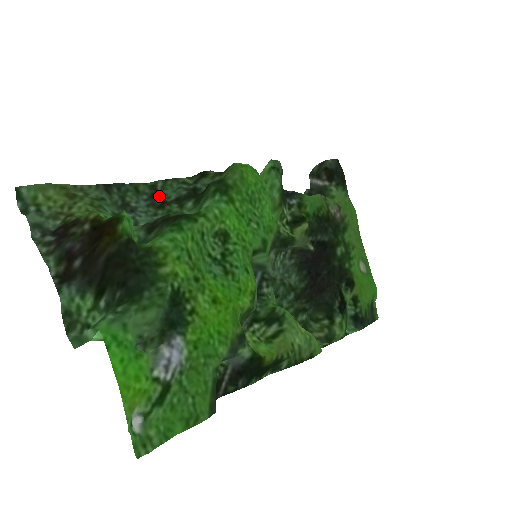
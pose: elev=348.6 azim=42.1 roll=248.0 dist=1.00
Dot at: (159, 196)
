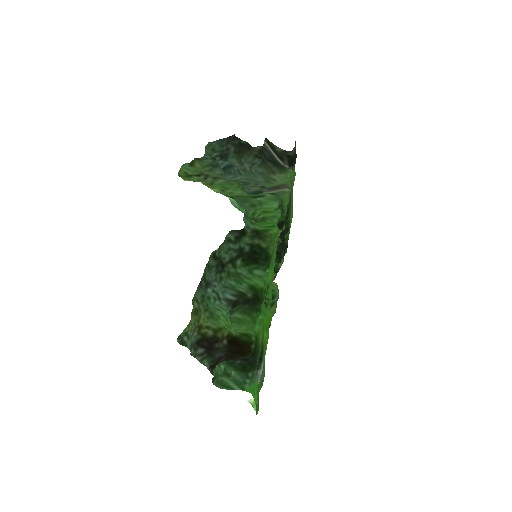
Dot at: (220, 262)
